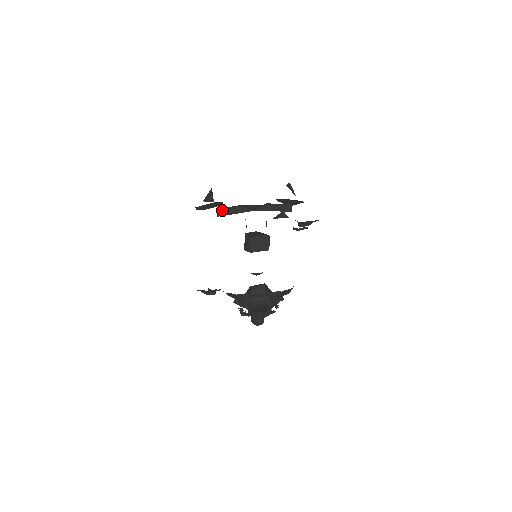
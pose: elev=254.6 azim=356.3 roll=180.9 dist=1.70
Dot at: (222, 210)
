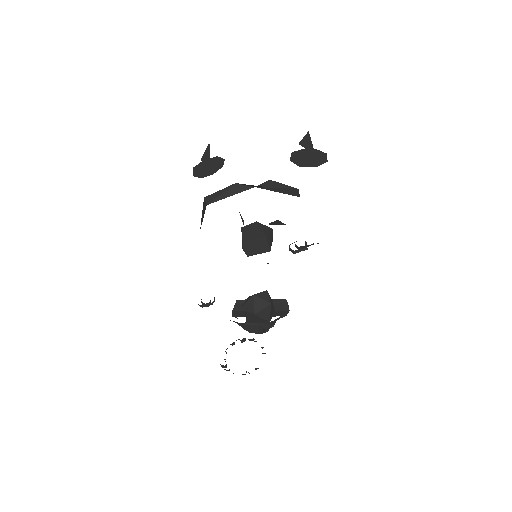
Dot at: (212, 195)
